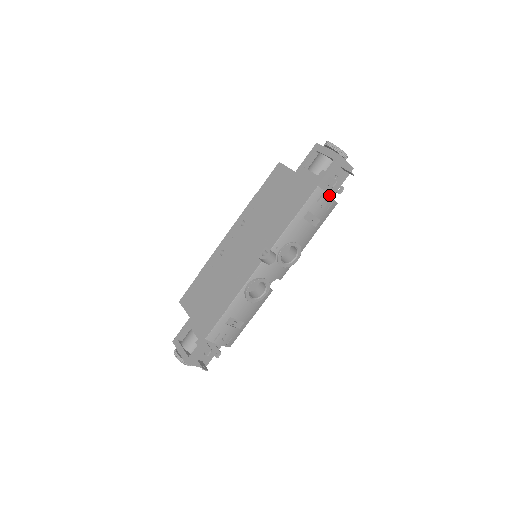
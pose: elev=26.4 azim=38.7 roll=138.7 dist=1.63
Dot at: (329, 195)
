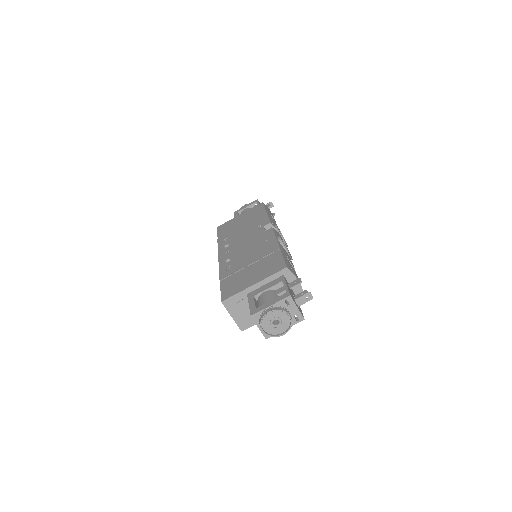
Dot at: occluded
